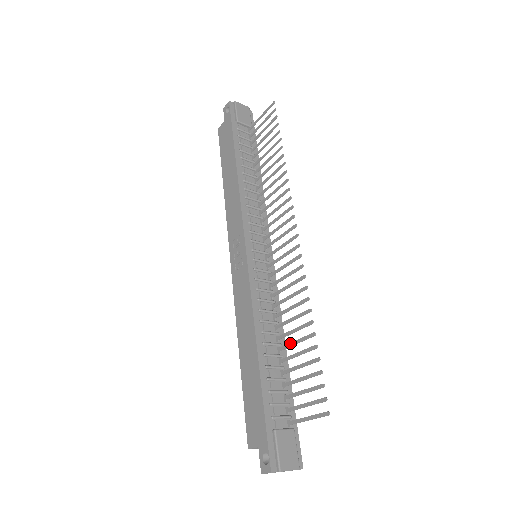
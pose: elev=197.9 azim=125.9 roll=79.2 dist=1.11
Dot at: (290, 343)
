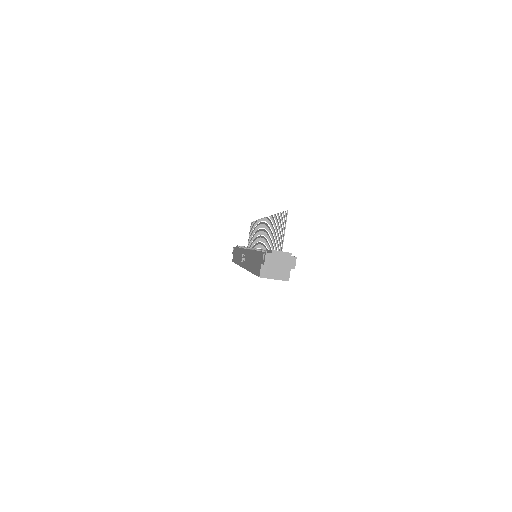
Dot at: (273, 238)
